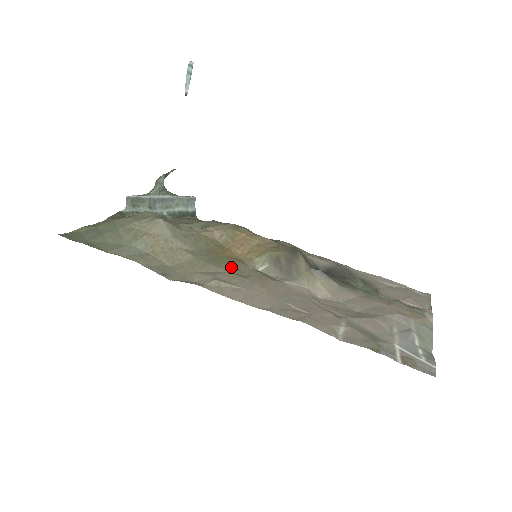
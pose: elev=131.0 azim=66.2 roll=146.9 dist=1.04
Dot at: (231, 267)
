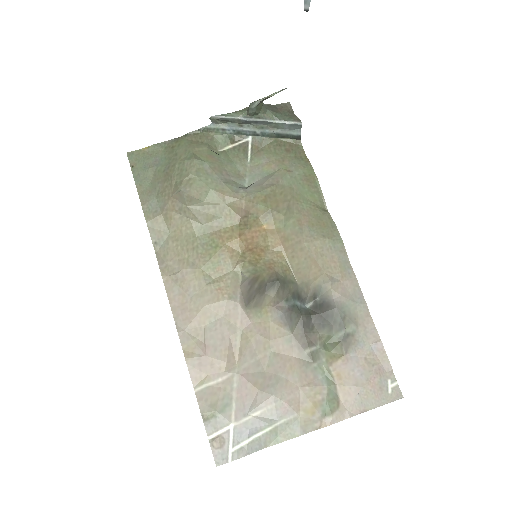
Dot at: (212, 263)
